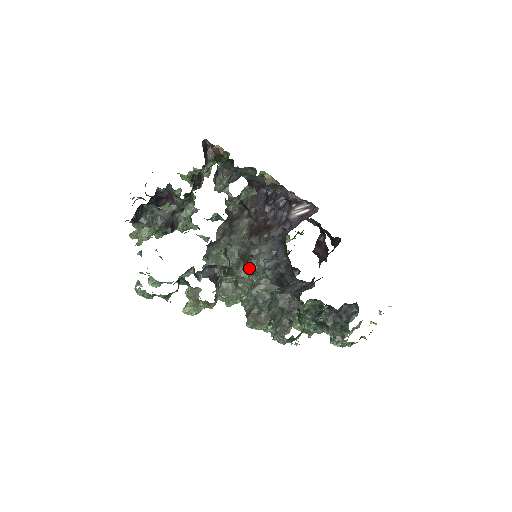
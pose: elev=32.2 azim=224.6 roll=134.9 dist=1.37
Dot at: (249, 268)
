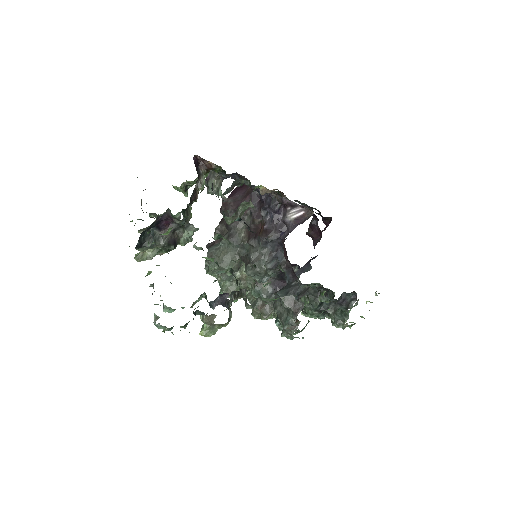
Dot at: (251, 271)
